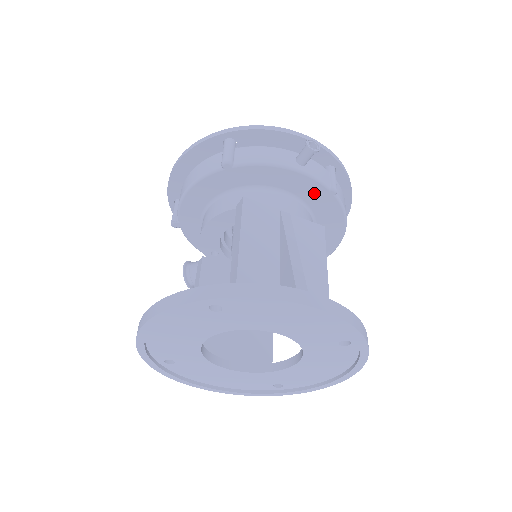
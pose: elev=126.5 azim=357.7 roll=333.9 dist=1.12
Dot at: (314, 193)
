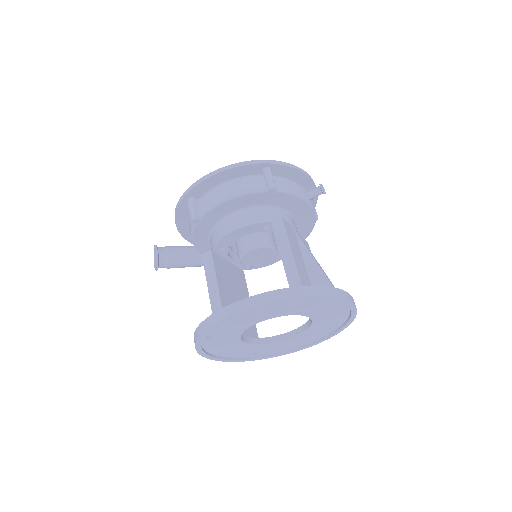
Dot at: (306, 218)
